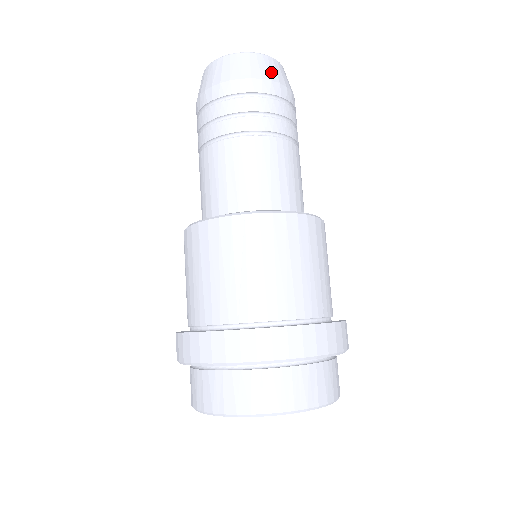
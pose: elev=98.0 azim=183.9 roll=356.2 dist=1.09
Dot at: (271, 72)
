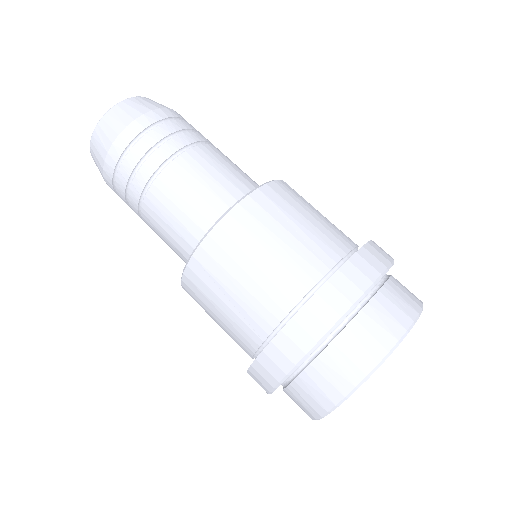
Dot at: (122, 119)
